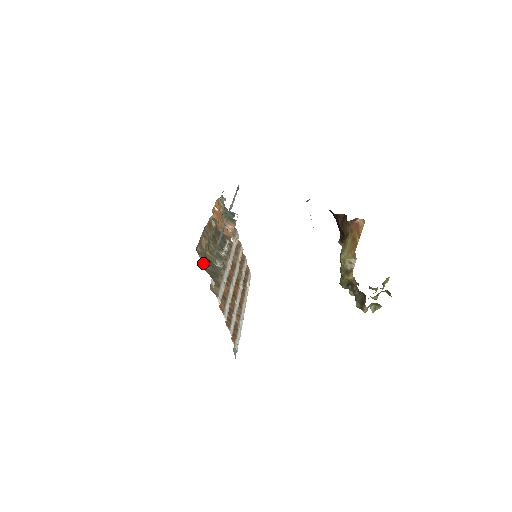
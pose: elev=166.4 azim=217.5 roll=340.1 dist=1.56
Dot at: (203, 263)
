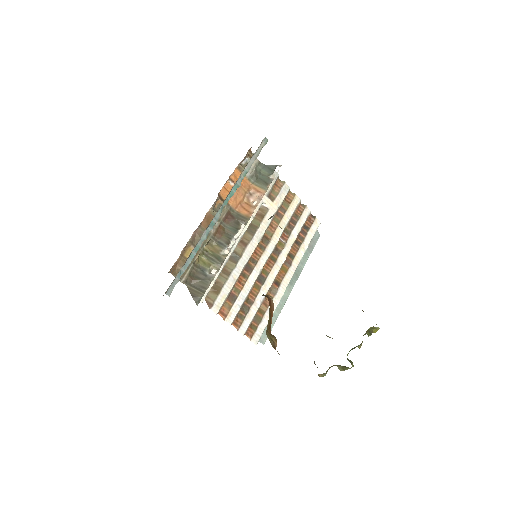
Dot at: (185, 281)
